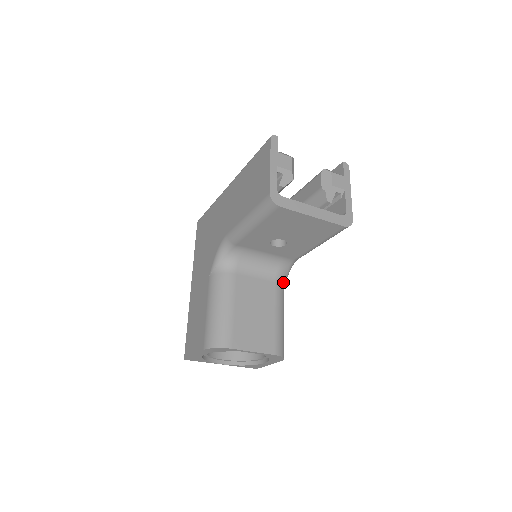
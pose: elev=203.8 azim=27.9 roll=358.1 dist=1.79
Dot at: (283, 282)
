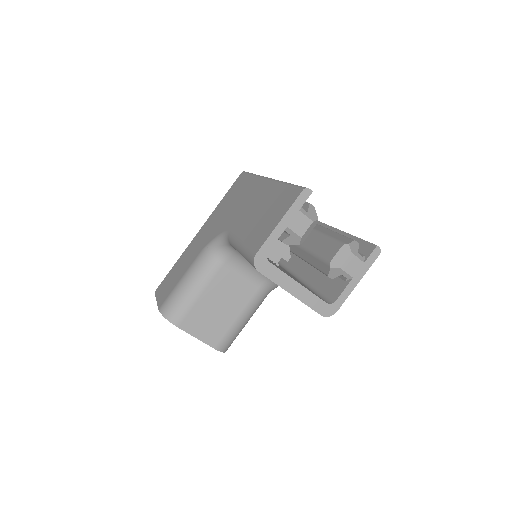
Dot at: (269, 290)
